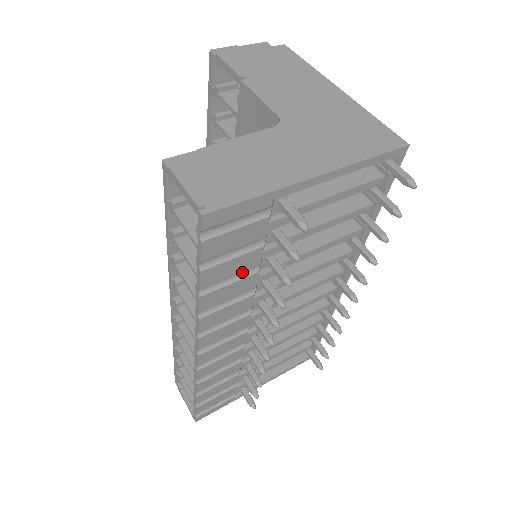
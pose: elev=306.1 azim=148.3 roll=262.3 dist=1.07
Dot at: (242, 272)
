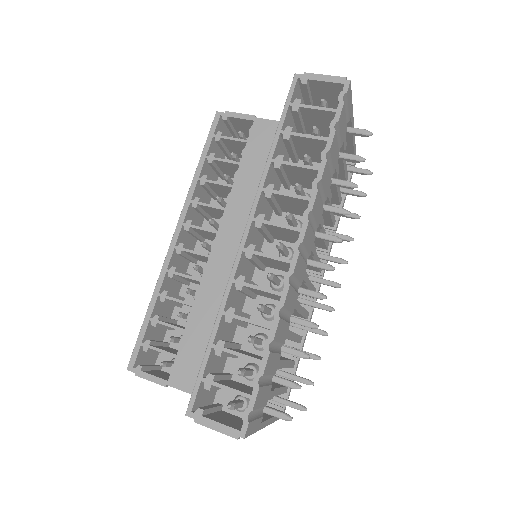
Dot at: occluded
